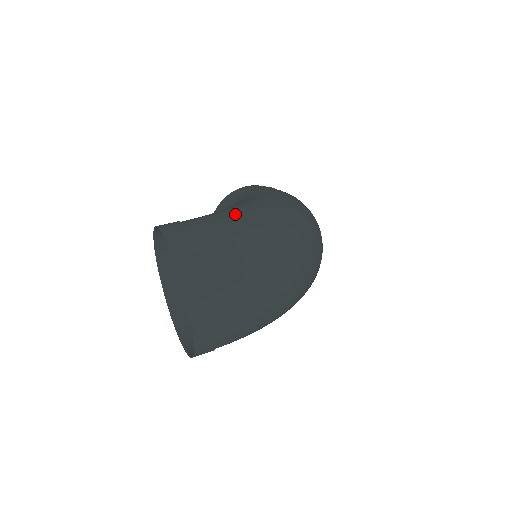
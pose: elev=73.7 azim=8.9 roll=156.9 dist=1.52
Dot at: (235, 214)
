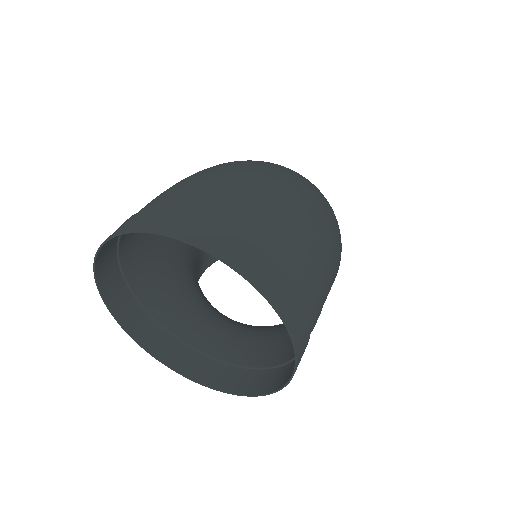
Dot at: occluded
